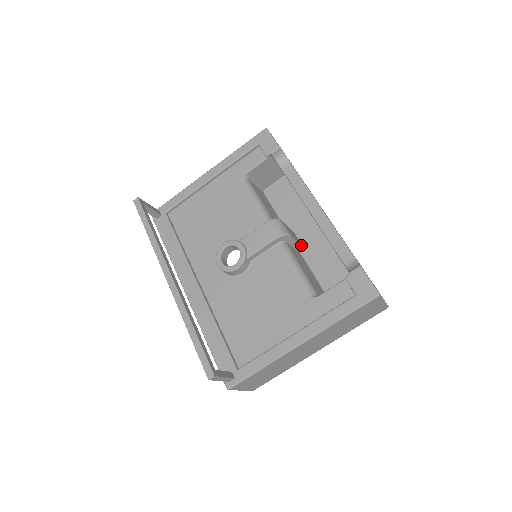
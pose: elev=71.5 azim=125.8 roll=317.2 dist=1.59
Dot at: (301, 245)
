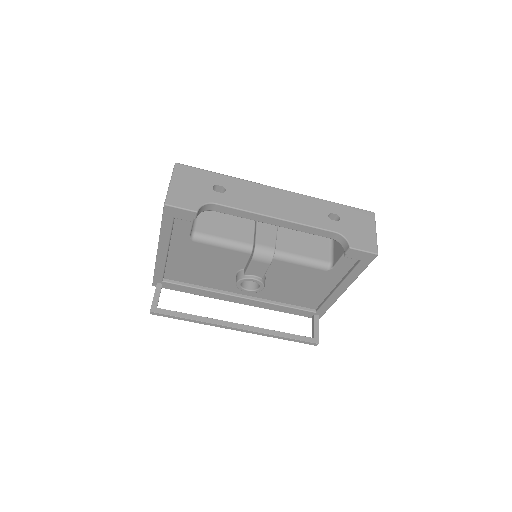
Dot at: occluded
